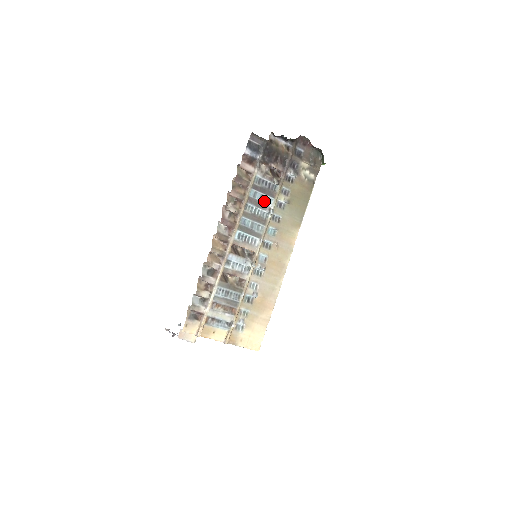
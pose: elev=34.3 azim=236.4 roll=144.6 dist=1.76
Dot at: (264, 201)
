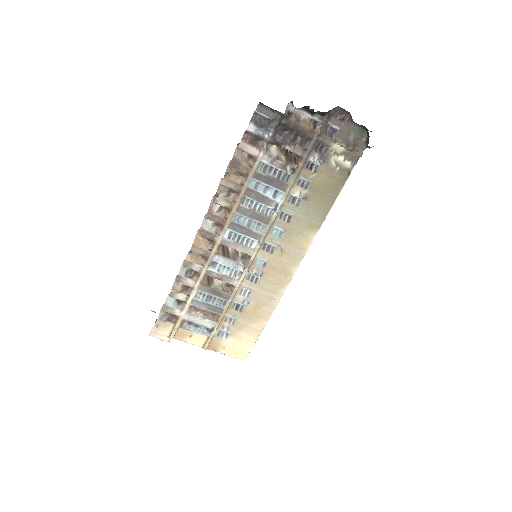
Dot at: (269, 194)
